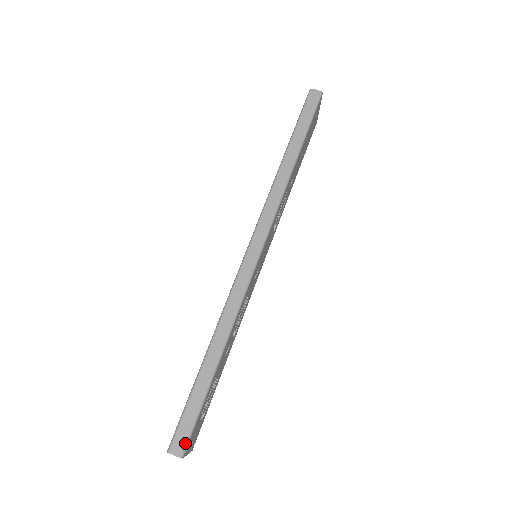
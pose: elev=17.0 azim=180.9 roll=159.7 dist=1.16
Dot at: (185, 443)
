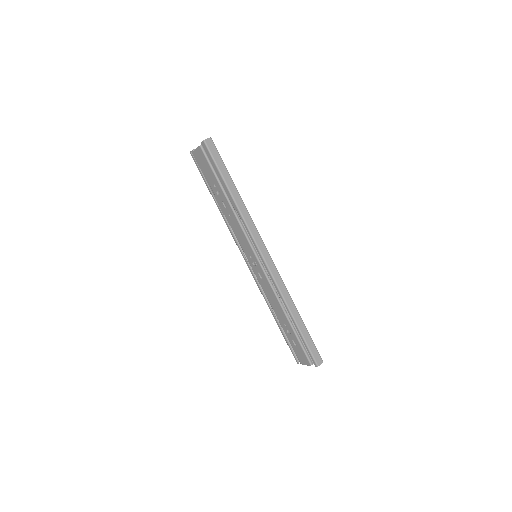
Dot at: (320, 356)
